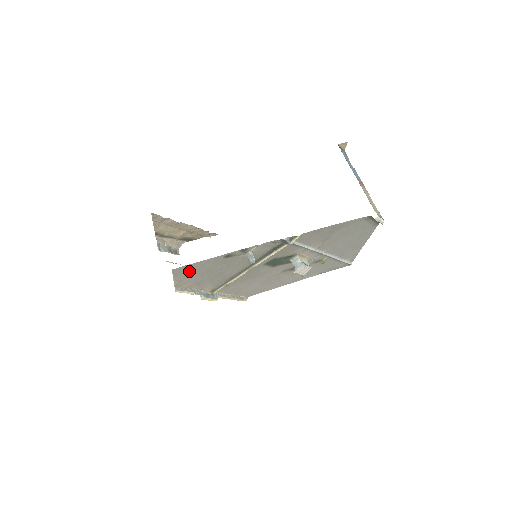
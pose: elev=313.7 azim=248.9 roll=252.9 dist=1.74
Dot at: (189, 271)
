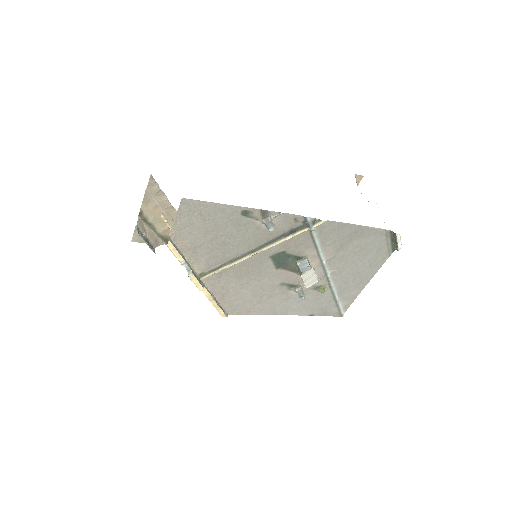
Dot at: (196, 215)
